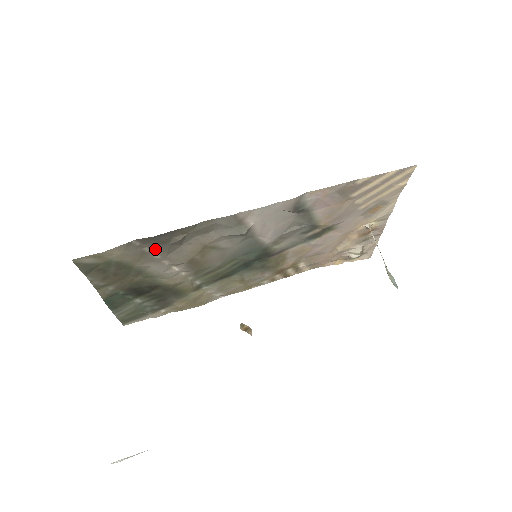
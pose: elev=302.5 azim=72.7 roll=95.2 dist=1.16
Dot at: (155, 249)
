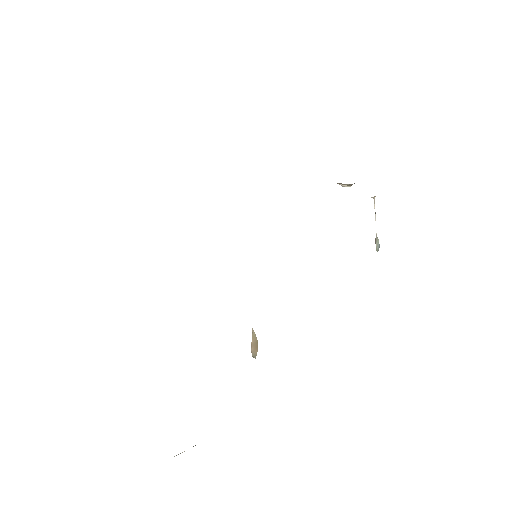
Dot at: occluded
